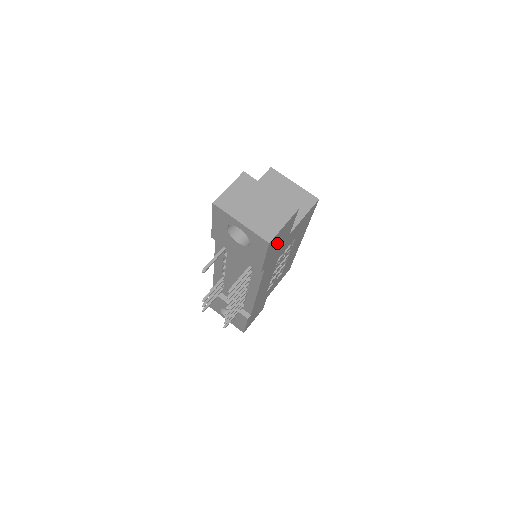
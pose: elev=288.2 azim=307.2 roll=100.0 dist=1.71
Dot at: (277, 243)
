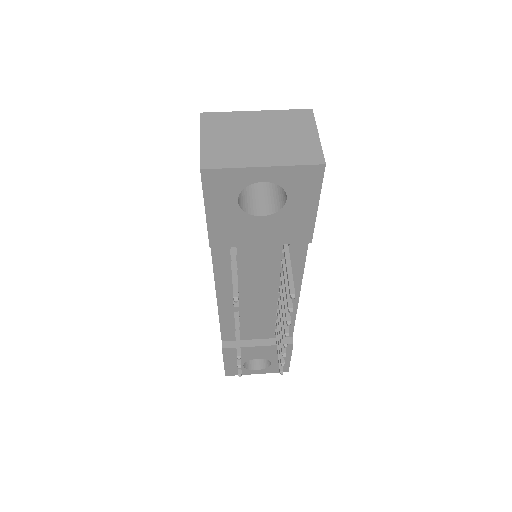
Dot at: occluded
